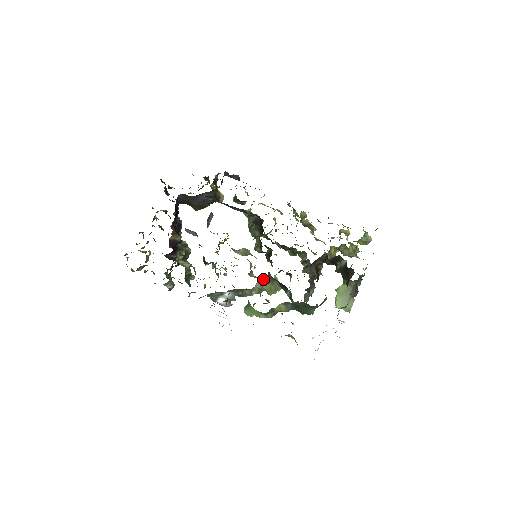
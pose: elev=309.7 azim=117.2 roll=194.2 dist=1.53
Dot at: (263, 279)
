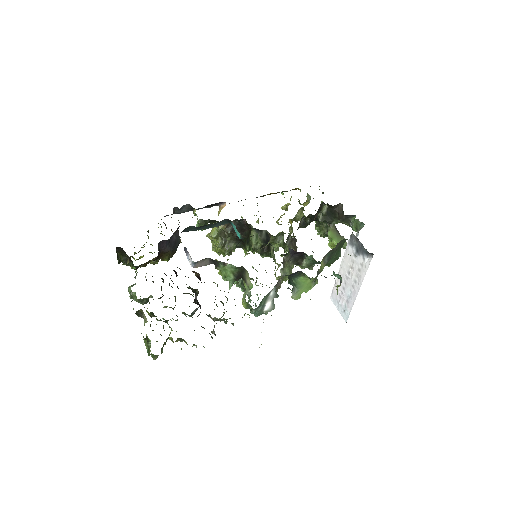
Dot at: (284, 263)
